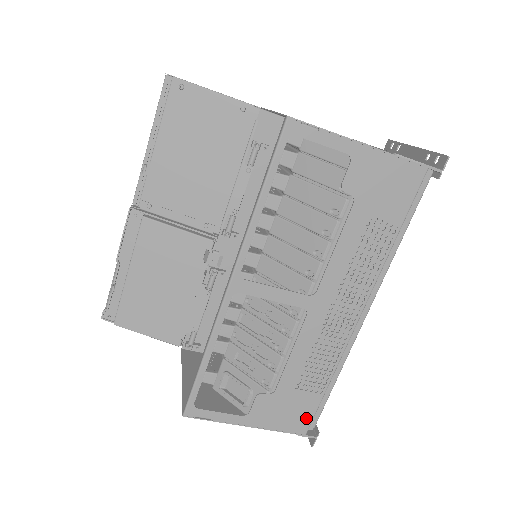
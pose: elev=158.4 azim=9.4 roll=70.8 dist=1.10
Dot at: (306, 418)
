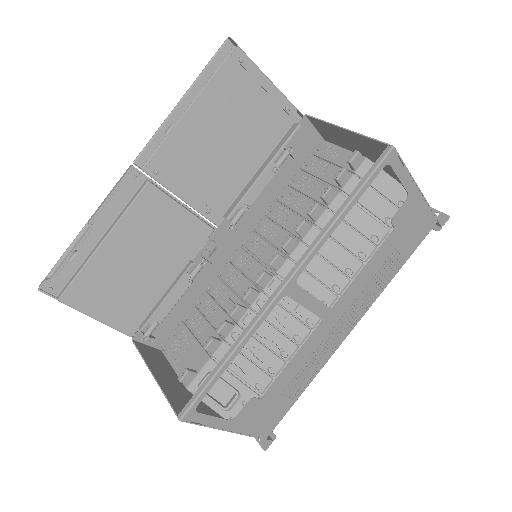
Dot at: (274, 423)
